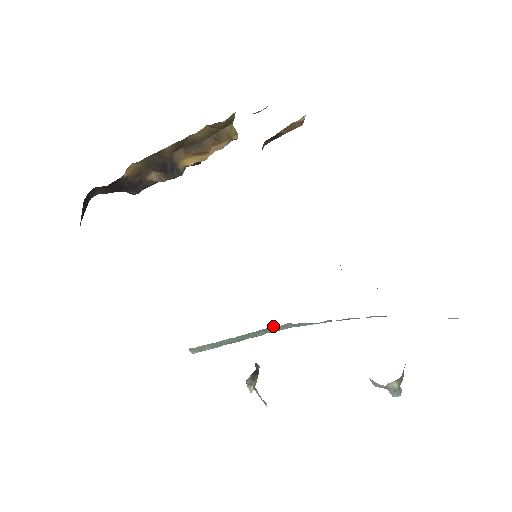
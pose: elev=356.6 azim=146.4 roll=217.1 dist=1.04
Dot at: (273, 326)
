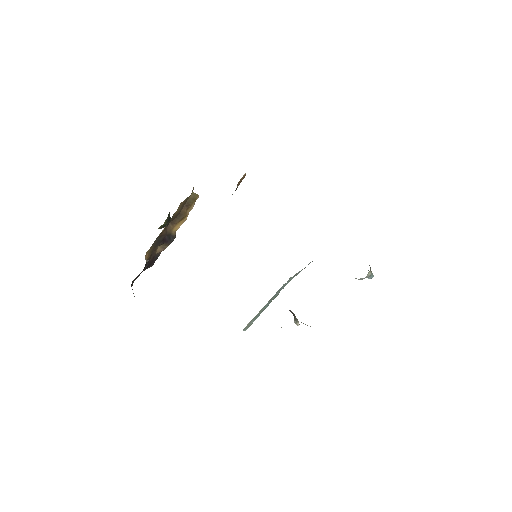
Dot at: (283, 285)
